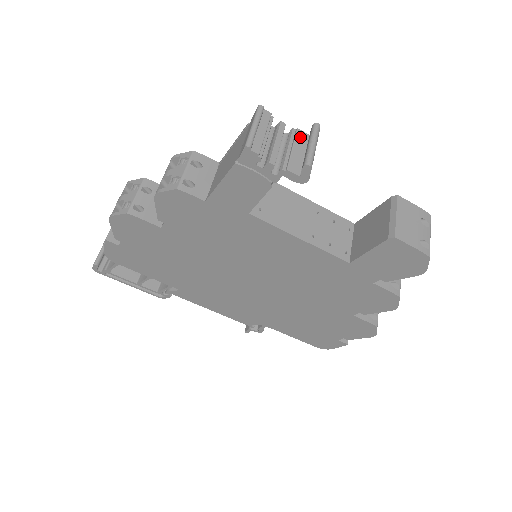
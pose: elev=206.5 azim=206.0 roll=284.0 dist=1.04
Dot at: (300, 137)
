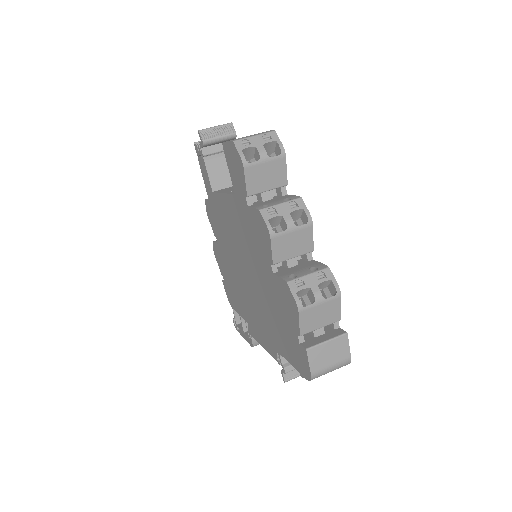
Dot at: occluded
